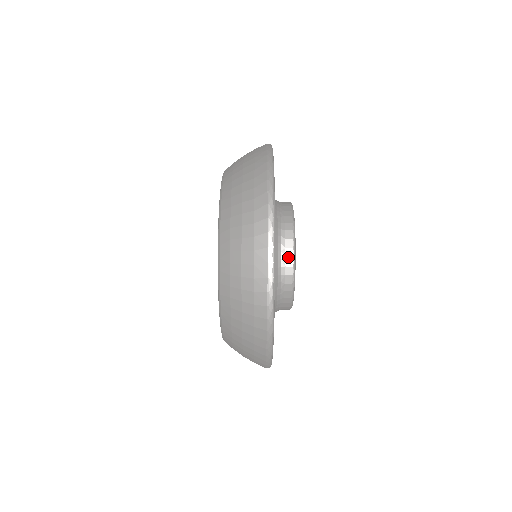
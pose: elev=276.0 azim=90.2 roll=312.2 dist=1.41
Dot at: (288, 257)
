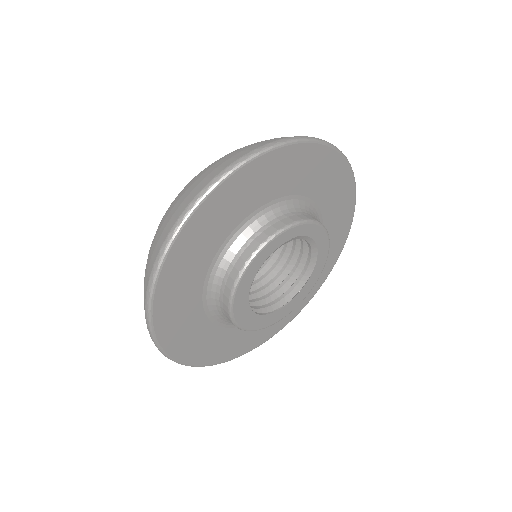
Dot at: (249, 249)
